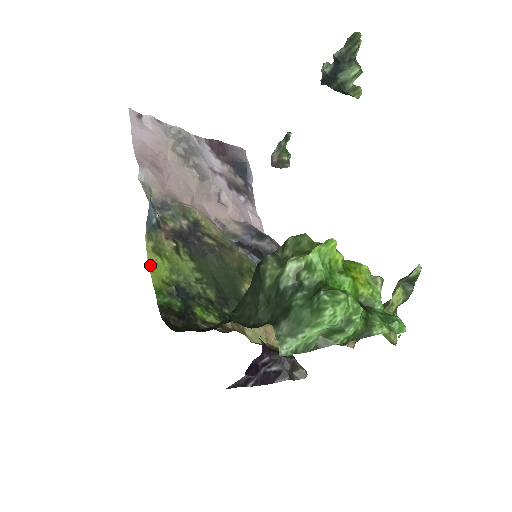
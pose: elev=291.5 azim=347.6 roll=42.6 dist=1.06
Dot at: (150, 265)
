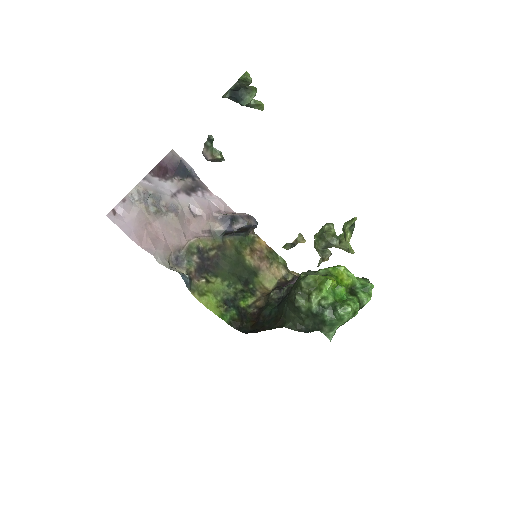
Dot at: (206, 306)
